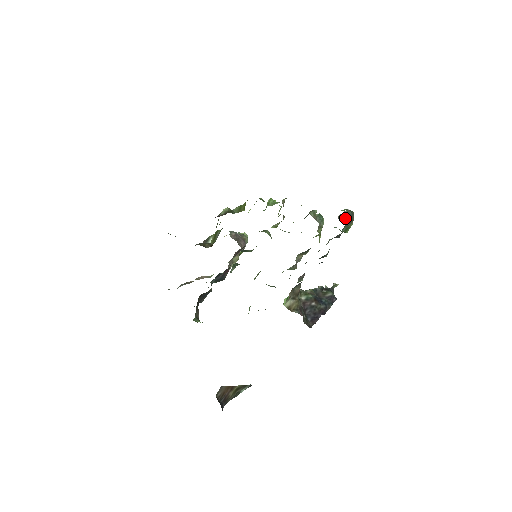
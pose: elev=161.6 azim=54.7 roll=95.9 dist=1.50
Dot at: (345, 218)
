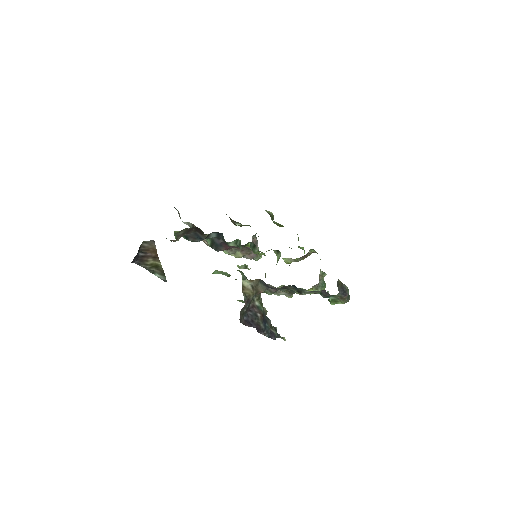
Dot at: (342, 289)
